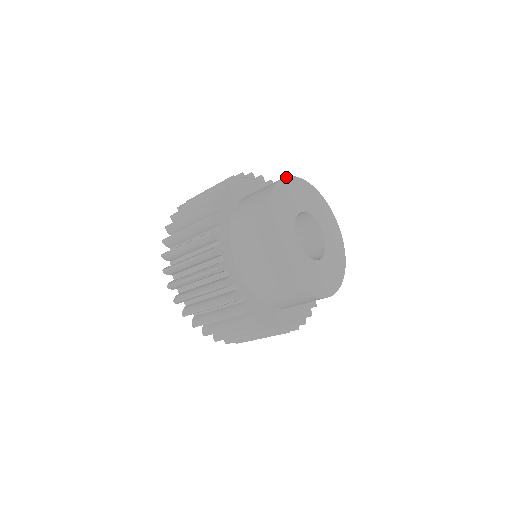
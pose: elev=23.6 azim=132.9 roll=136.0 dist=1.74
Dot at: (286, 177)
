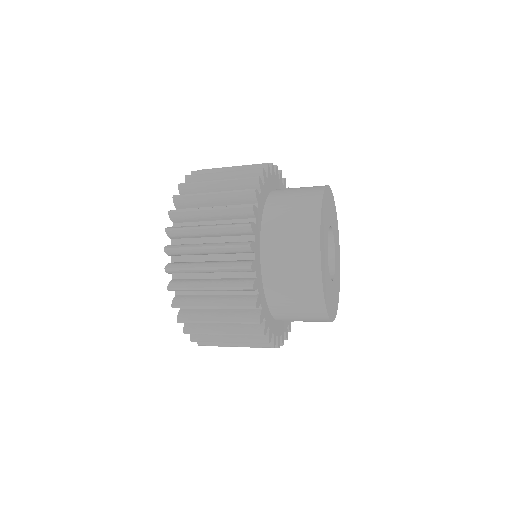
Dot at: occluded
